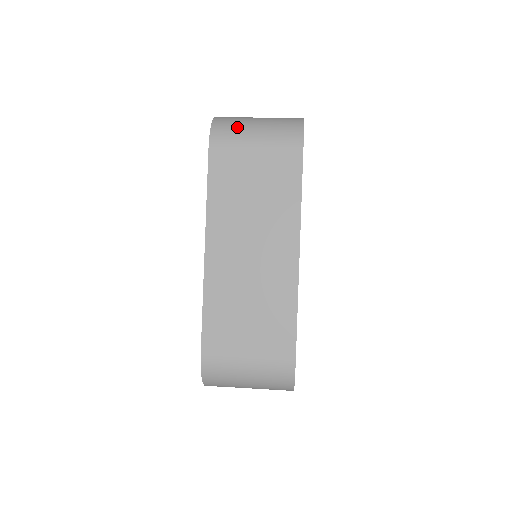
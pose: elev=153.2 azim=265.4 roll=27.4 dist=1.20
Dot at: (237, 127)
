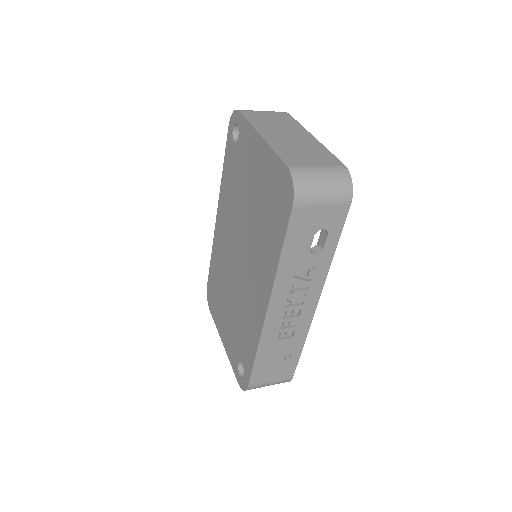
Dot at: occluded
